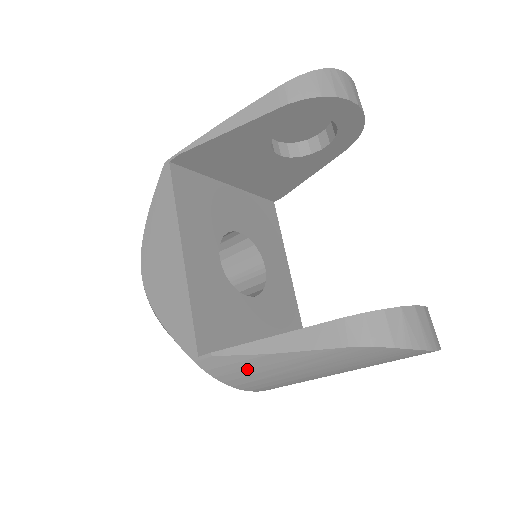
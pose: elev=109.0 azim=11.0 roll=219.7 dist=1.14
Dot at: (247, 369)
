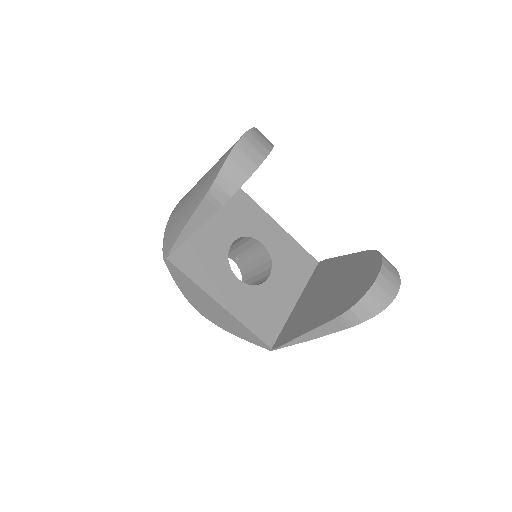
Dot at: occluded
